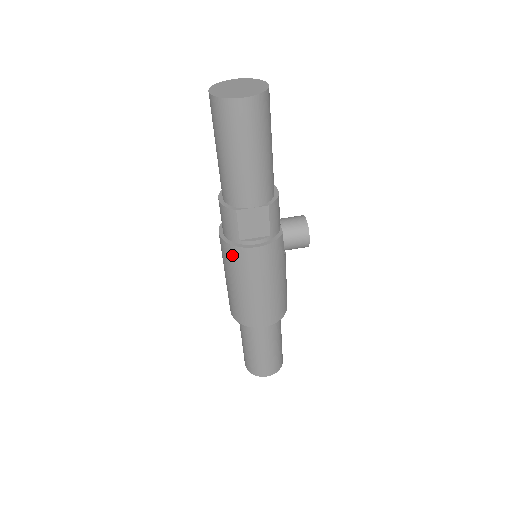
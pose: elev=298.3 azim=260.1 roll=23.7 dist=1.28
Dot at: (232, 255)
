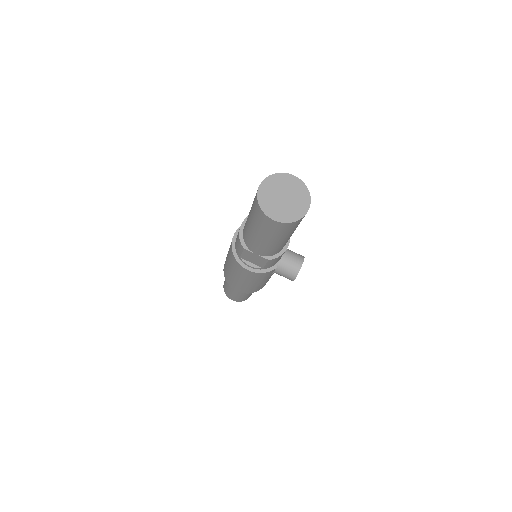
Dot at: (232, 258)
